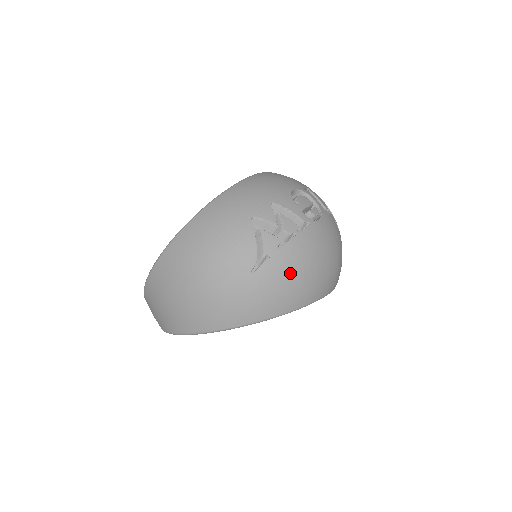
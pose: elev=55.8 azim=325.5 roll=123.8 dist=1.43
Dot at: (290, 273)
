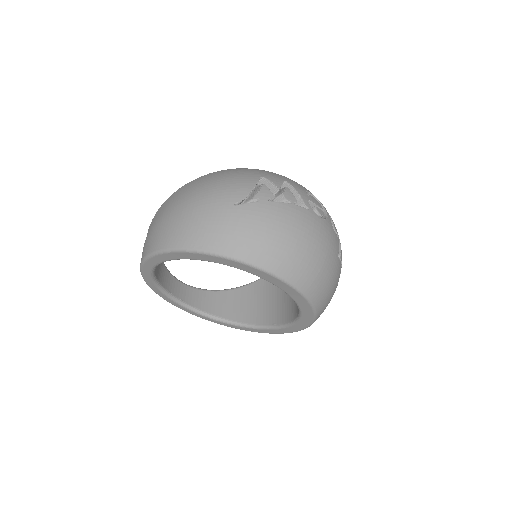
Dot at: (268, 224)
